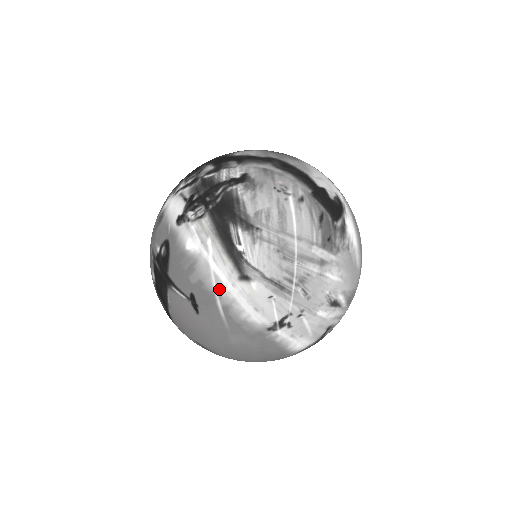
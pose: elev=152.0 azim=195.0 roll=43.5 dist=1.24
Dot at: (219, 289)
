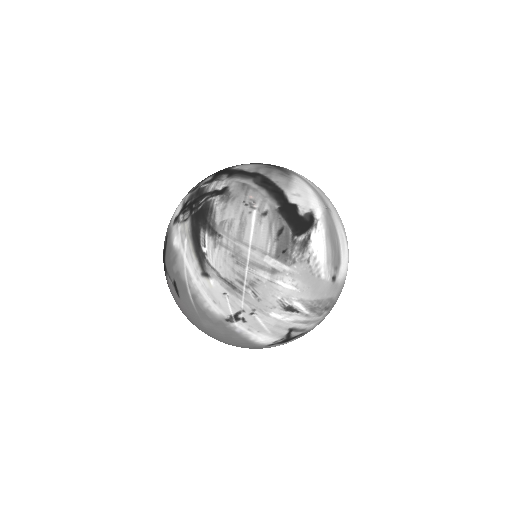
Dot at: (189, 280)
